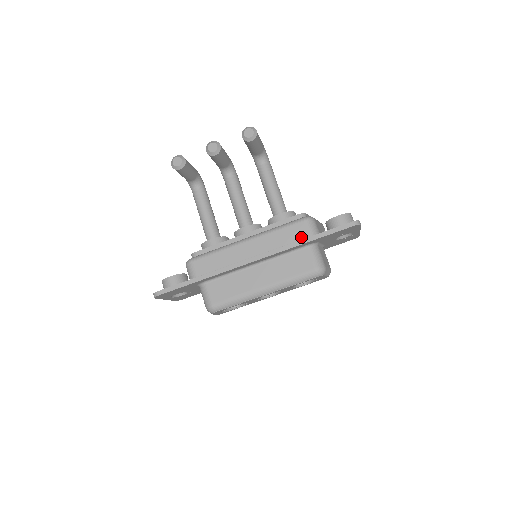
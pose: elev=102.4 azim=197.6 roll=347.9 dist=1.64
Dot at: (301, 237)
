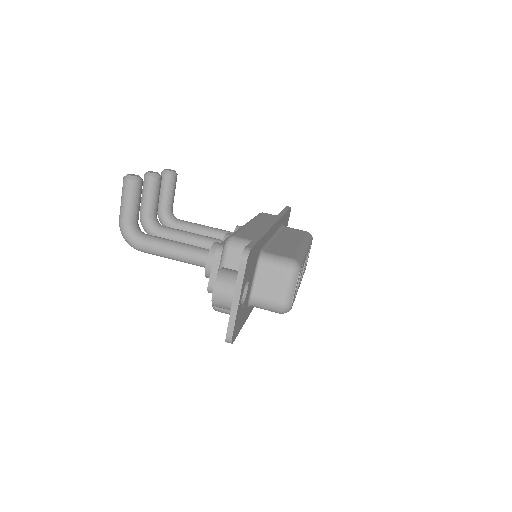
Dot at: occluded
